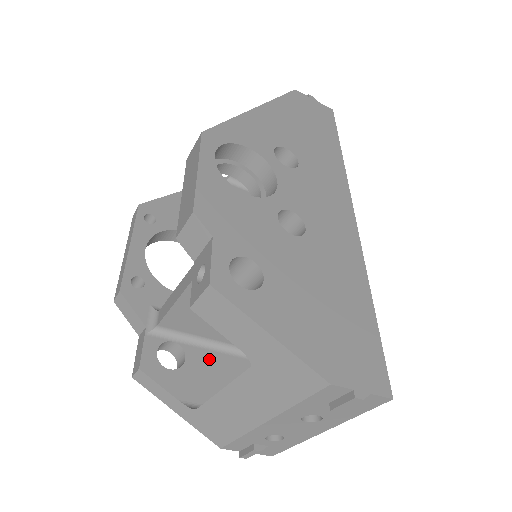
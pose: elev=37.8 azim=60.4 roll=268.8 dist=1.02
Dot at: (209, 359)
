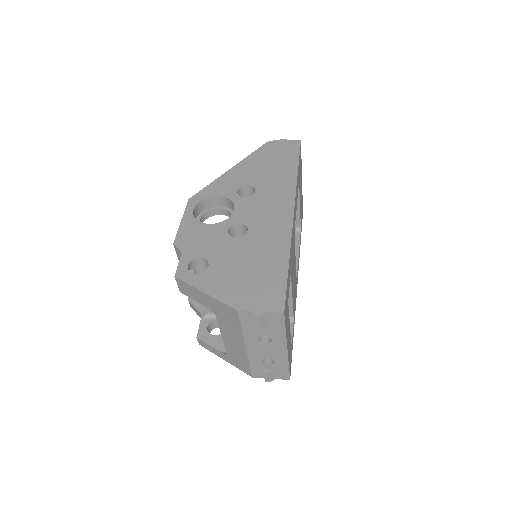
Dot at: occluded
